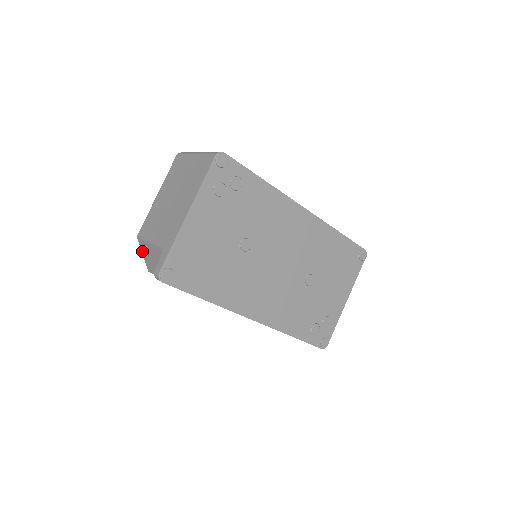
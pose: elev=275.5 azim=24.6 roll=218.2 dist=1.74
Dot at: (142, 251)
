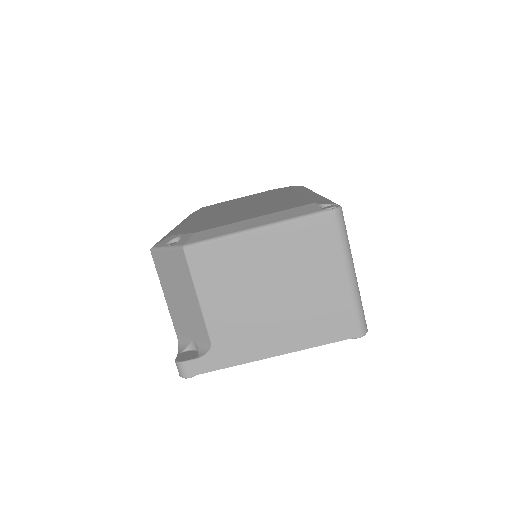
Dot at: (171, 254)
